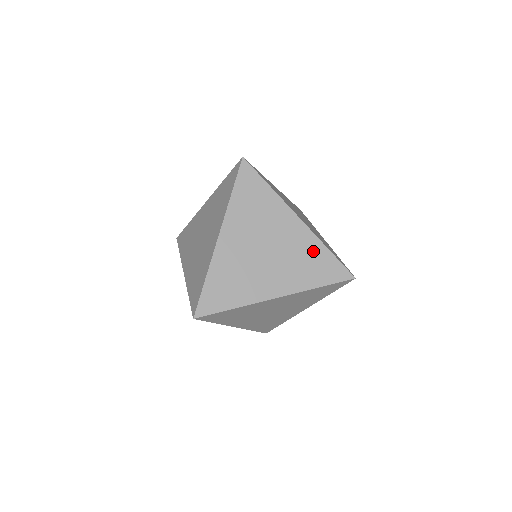
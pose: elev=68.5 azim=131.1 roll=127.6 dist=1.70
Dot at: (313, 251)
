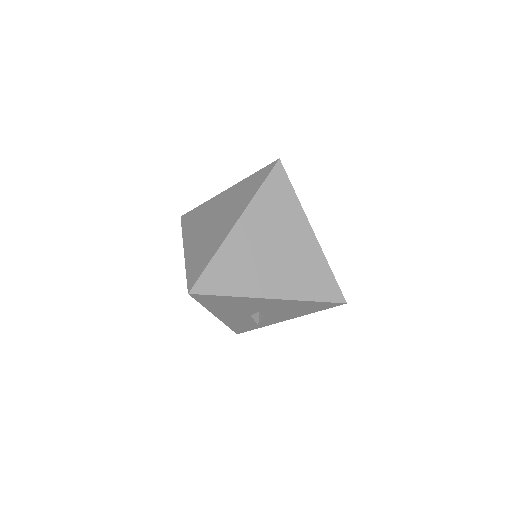
Dot at: (243, 187)
